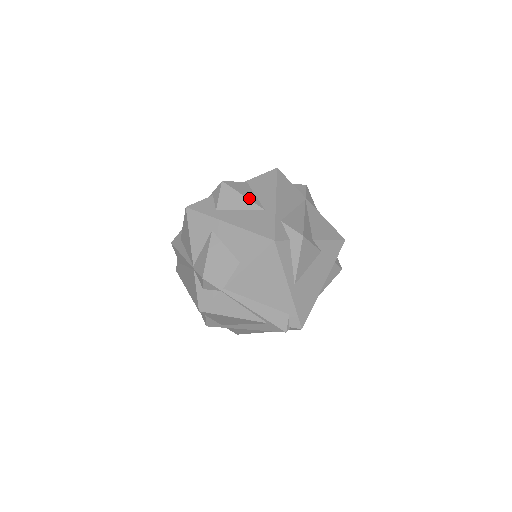
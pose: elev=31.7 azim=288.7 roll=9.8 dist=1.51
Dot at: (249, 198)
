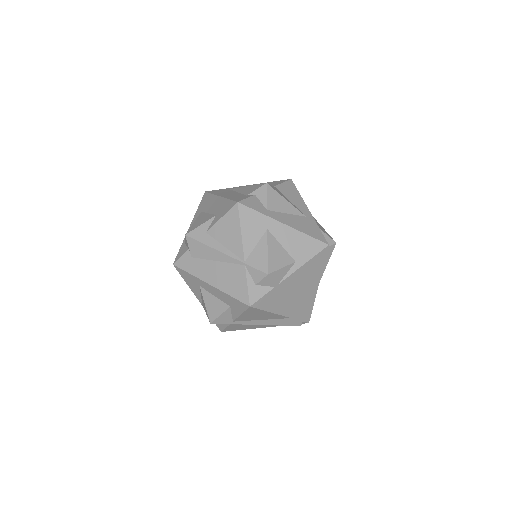
Dot at: (291, 203)
